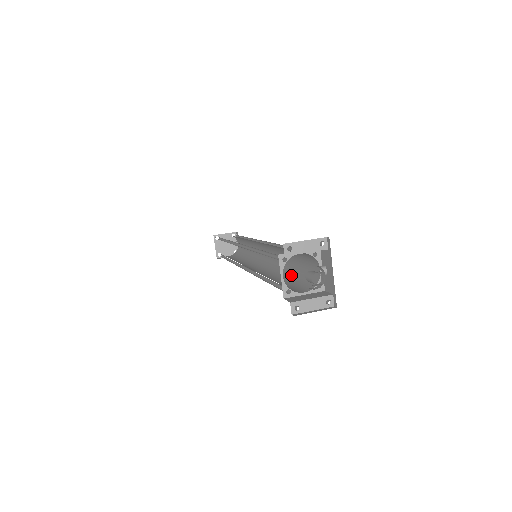
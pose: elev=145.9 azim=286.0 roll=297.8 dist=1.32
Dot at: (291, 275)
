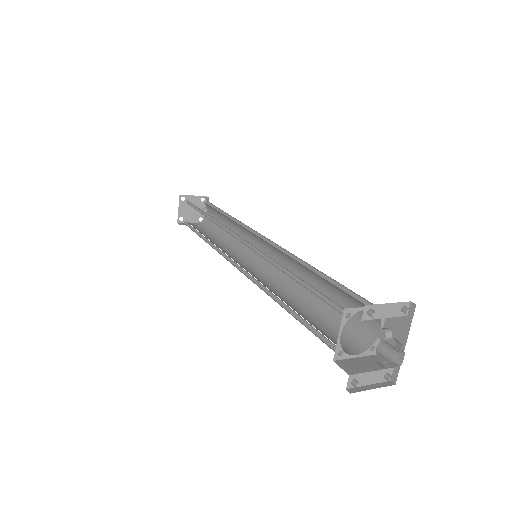
Dot at: (317, 308)
